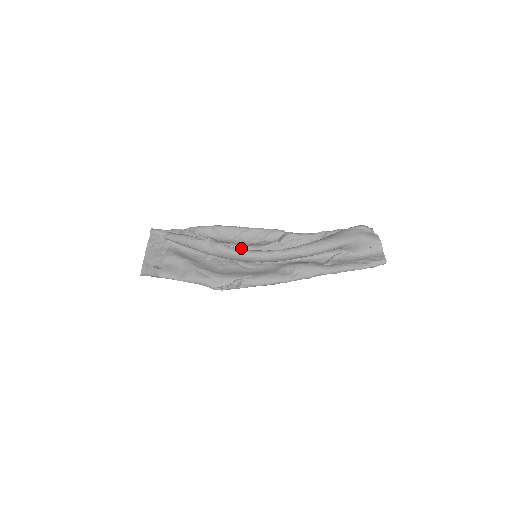
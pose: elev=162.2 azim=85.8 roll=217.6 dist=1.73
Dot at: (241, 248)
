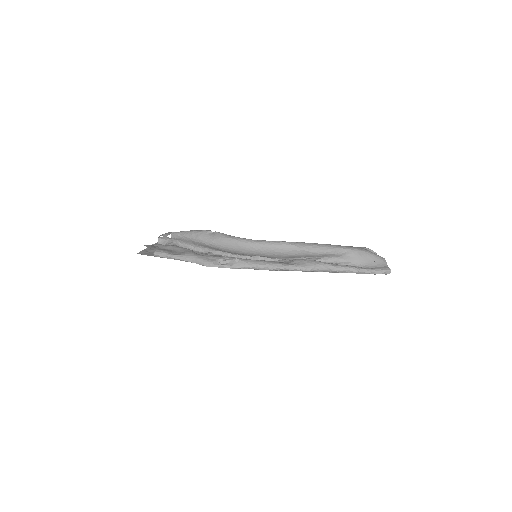
Dot at: occluded
